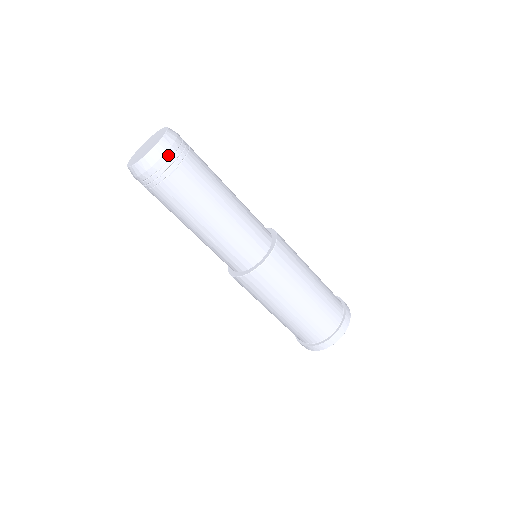
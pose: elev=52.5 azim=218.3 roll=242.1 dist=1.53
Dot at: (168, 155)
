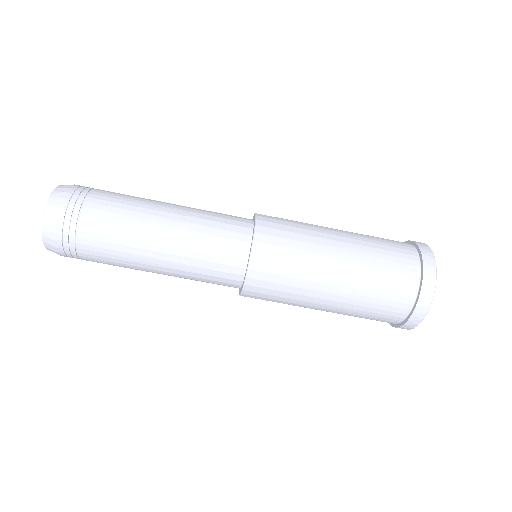
Dot at: (65, 202)
